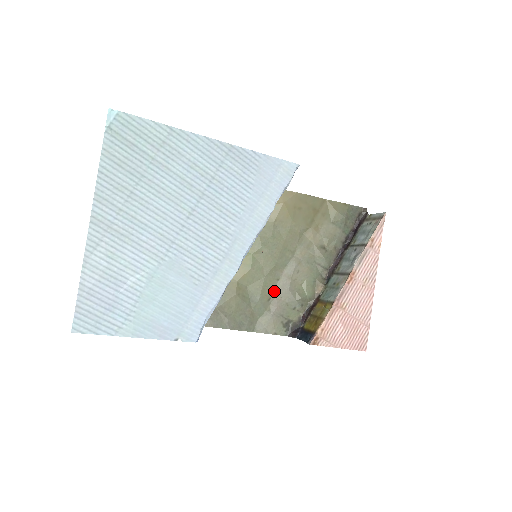
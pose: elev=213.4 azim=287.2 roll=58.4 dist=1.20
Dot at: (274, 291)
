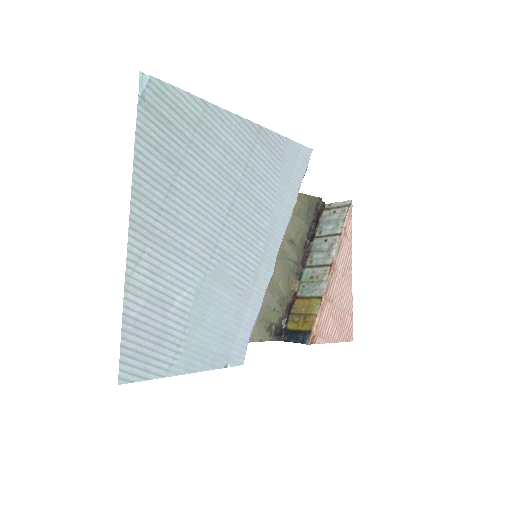
Dot at: occluded
